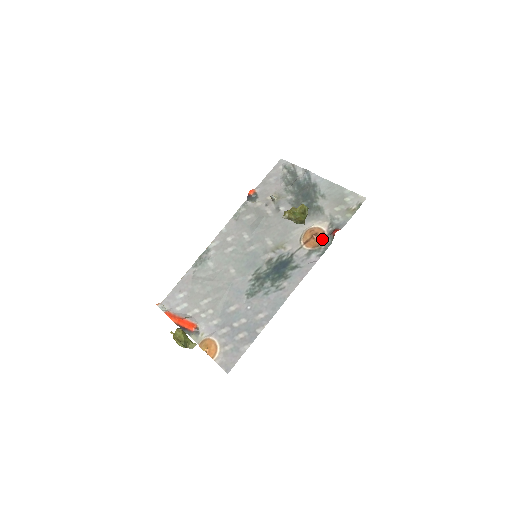
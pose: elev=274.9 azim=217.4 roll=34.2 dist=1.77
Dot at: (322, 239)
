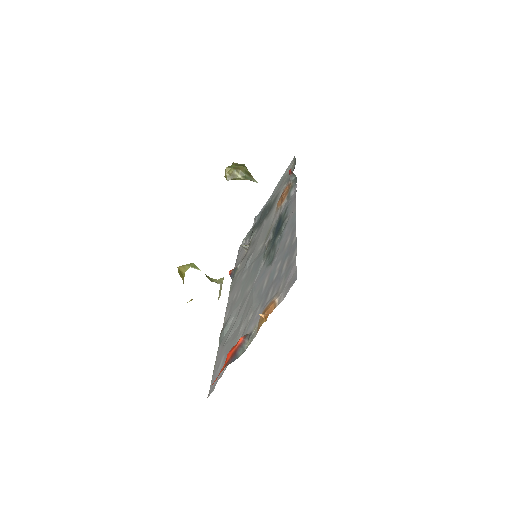
Dot at: (289, 186)
